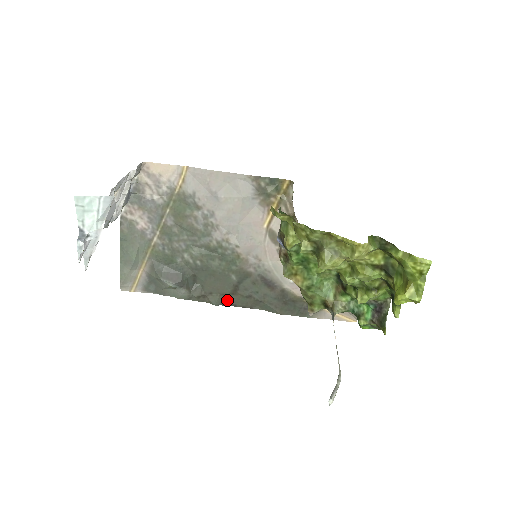
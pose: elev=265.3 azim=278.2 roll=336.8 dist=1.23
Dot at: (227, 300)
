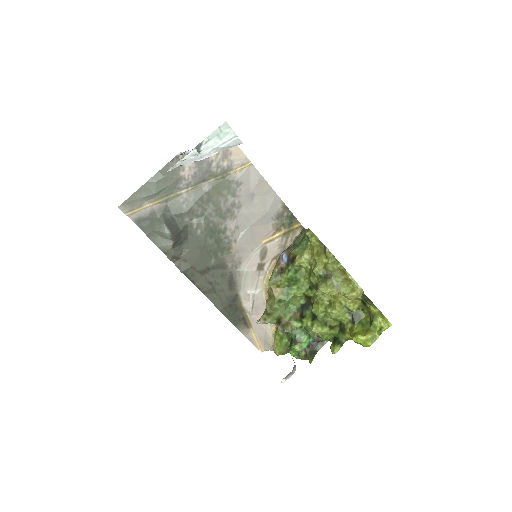
Dot at: (192, 274)
